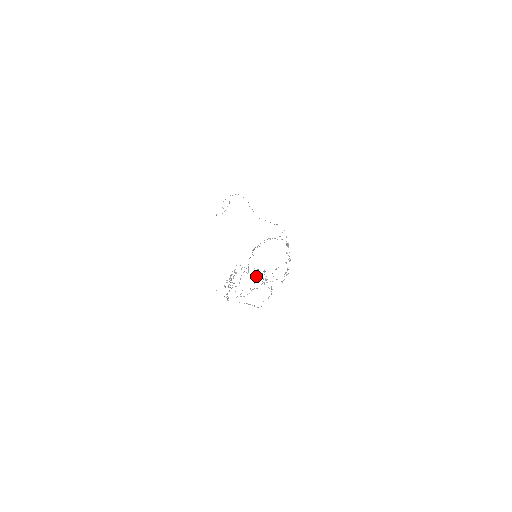
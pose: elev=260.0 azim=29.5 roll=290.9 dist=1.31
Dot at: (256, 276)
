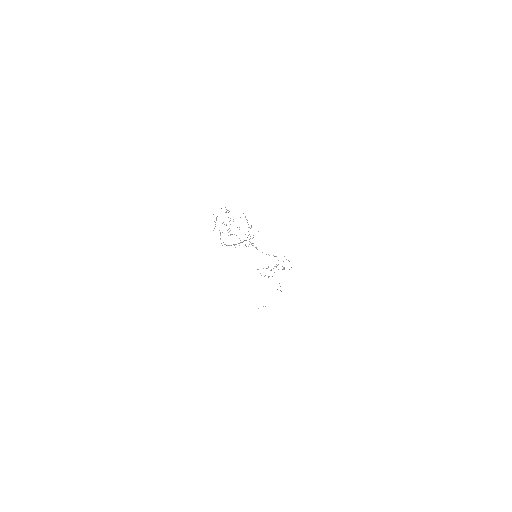
Dot at: occluded
